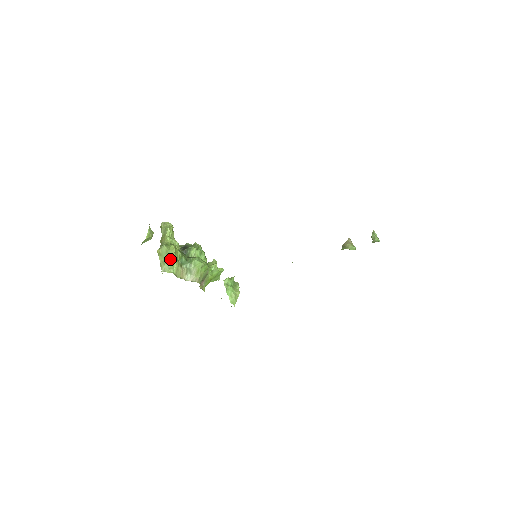
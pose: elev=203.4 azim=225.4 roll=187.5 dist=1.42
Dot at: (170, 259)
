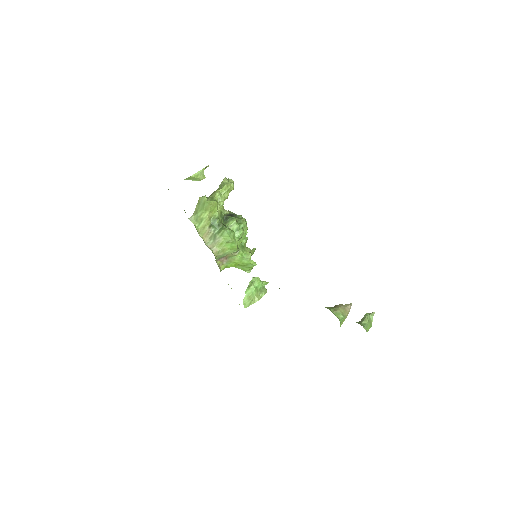
Dot at: (203, 212)
